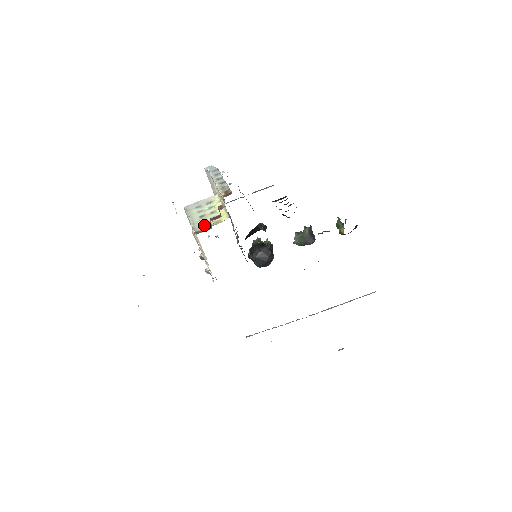
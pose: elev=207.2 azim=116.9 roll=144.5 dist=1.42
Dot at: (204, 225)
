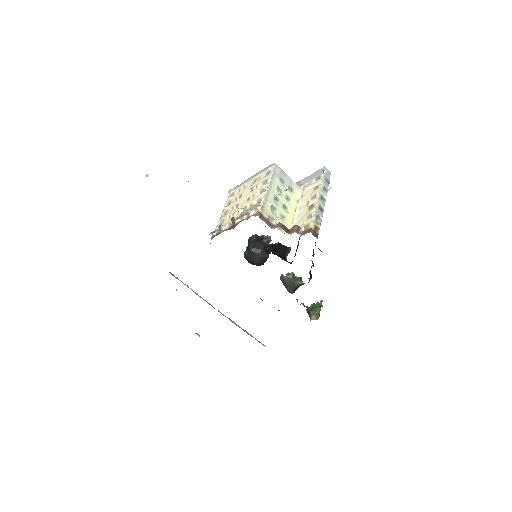
Dot at: (271, 214)
